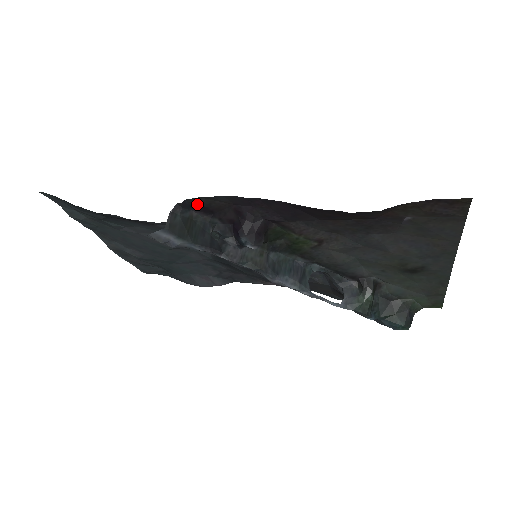
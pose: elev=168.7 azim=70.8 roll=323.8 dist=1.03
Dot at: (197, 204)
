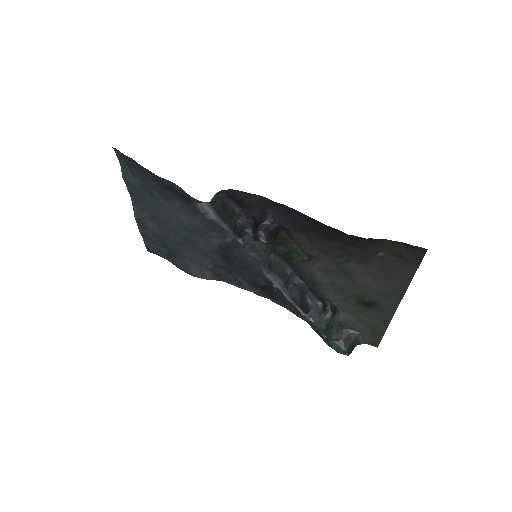
Dot at: (236, 196)
